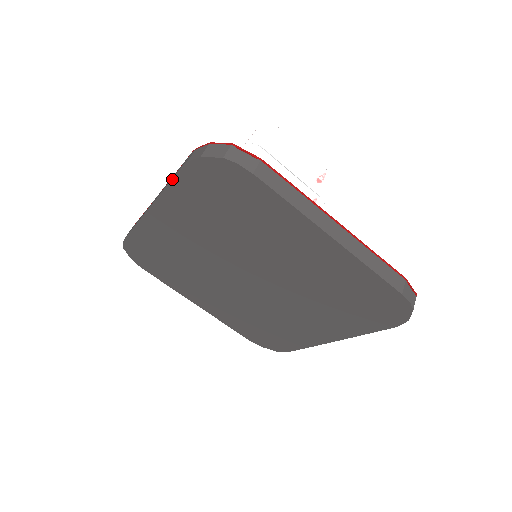
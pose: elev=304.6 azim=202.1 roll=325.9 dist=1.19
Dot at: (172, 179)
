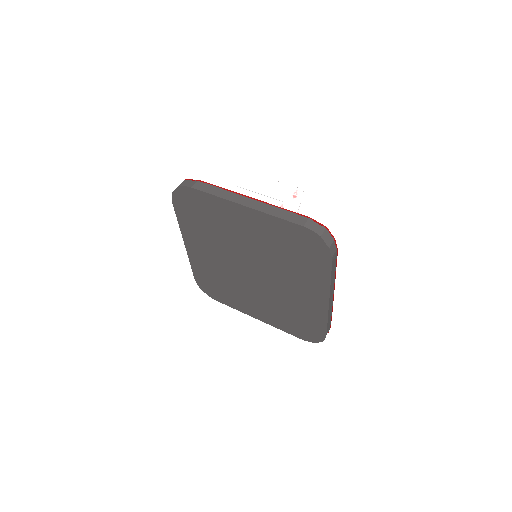
Dot at: (176, 216)
